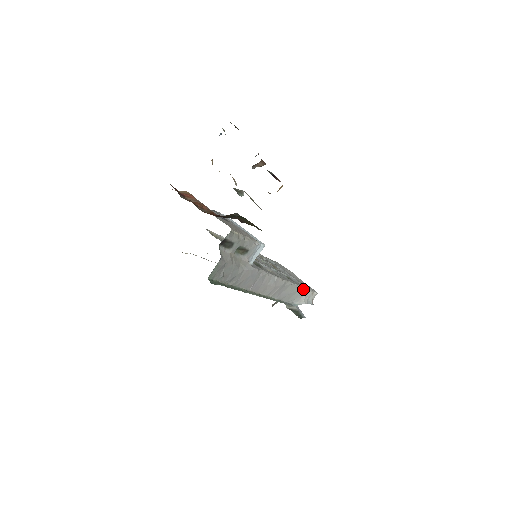
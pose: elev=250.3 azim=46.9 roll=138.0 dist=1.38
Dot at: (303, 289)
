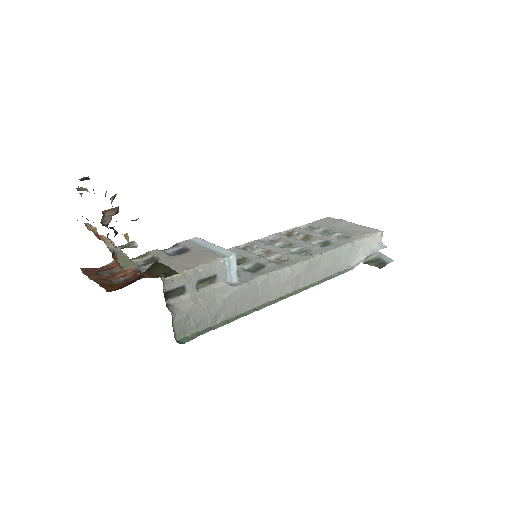
Dot at: (350, 245)
